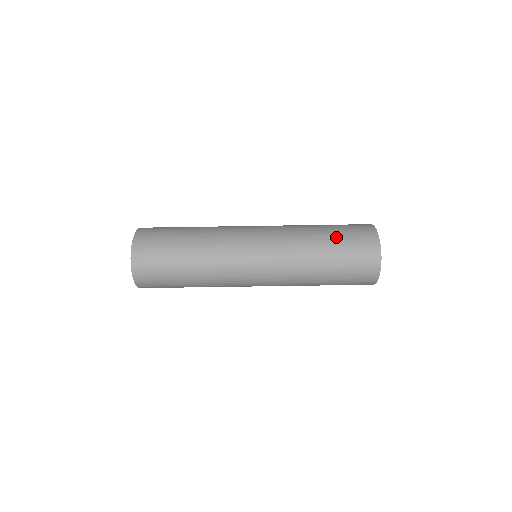
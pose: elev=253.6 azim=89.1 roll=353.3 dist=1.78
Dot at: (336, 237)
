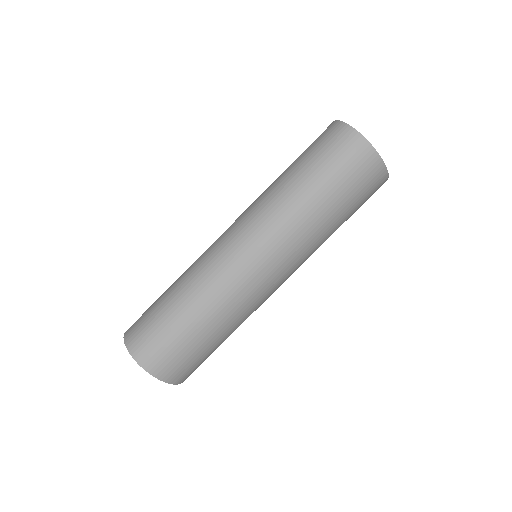
Dot at: (298, 159)
